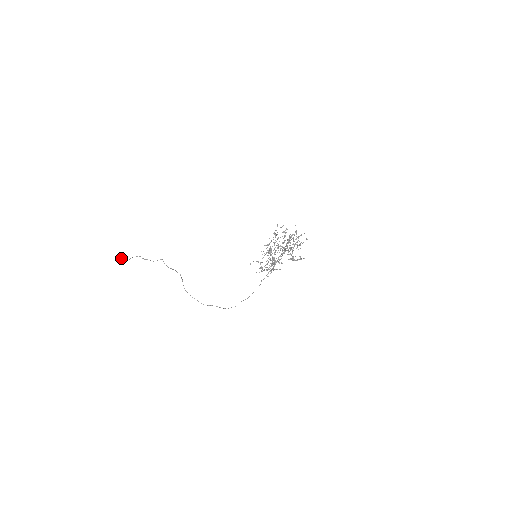
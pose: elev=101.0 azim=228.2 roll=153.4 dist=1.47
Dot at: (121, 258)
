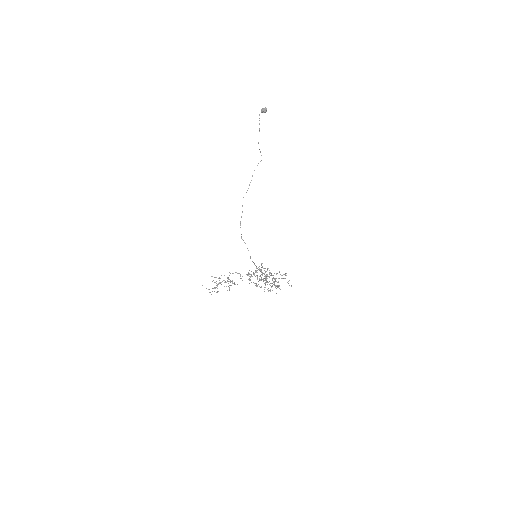
Dot at: (264, 112)
